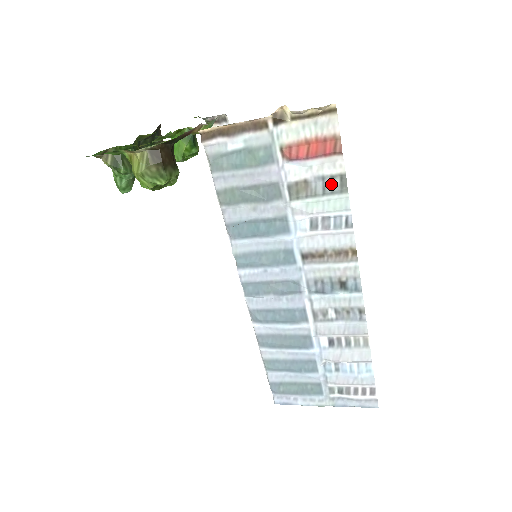
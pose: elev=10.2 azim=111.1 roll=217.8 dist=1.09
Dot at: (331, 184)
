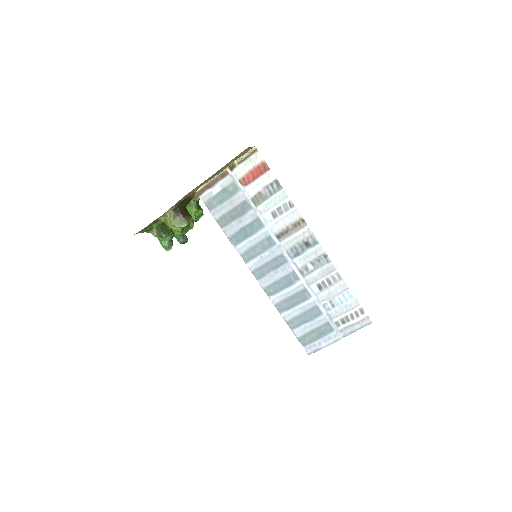
Dot at: (272, 188)
